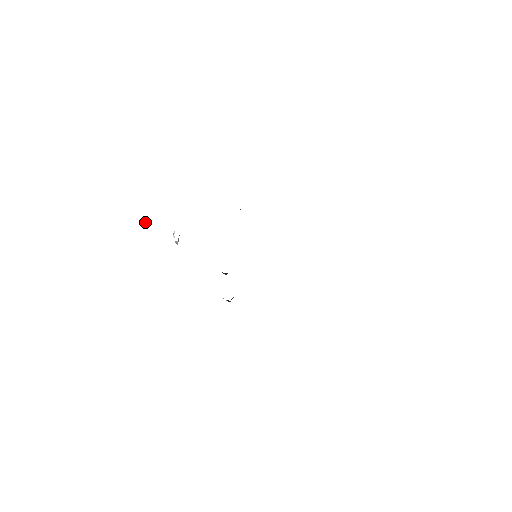
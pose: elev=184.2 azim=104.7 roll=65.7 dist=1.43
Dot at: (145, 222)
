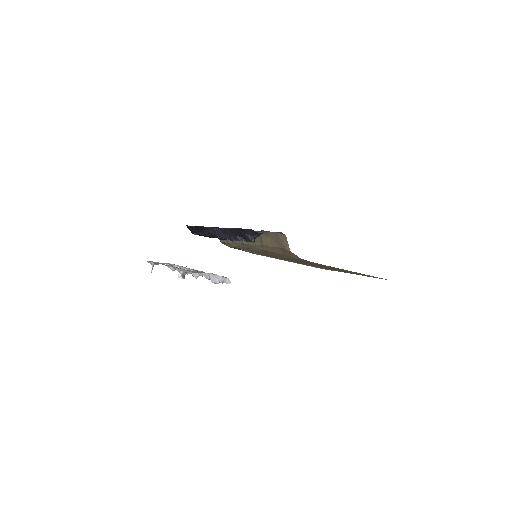
Dot at: (152, 269)
